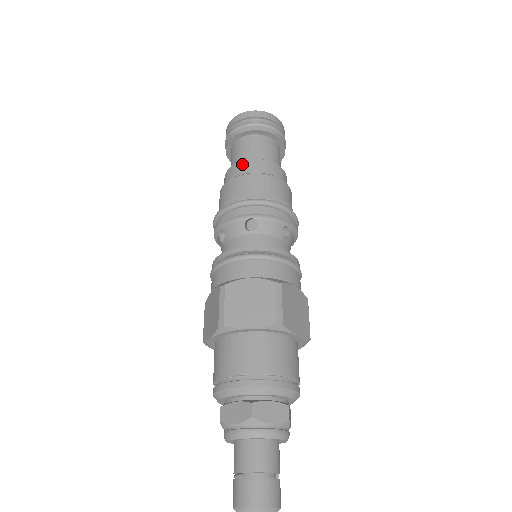
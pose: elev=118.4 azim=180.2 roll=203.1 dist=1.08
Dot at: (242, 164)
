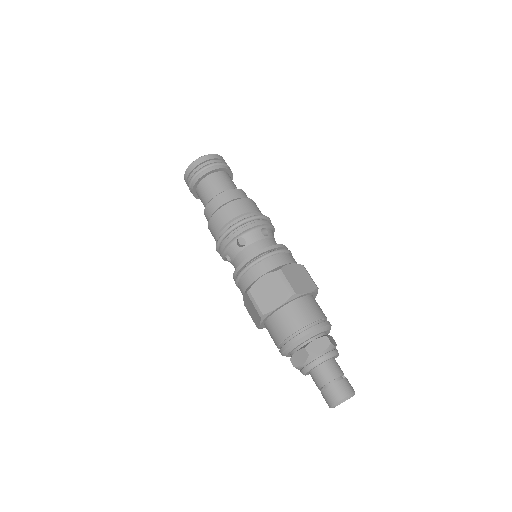
Dot at: (211, 204)
